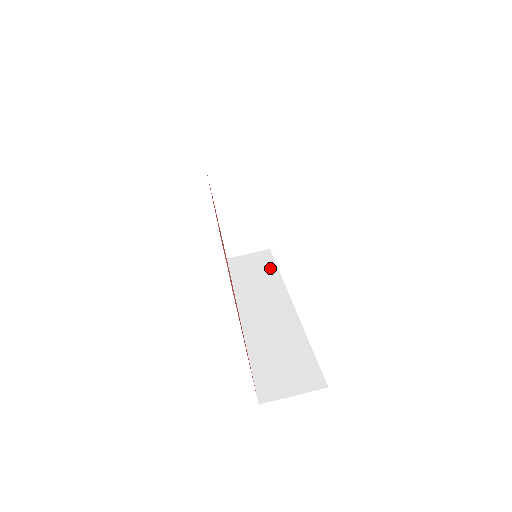
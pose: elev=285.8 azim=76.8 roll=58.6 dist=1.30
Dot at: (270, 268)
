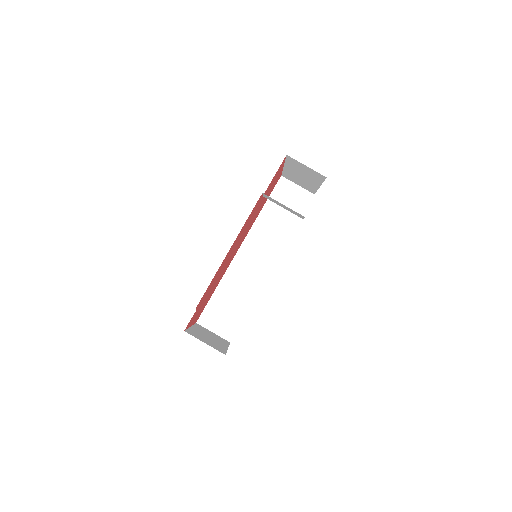
Dot at: (293, 219)
